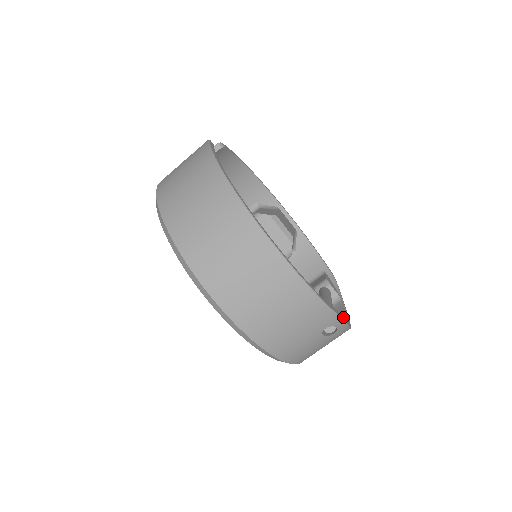
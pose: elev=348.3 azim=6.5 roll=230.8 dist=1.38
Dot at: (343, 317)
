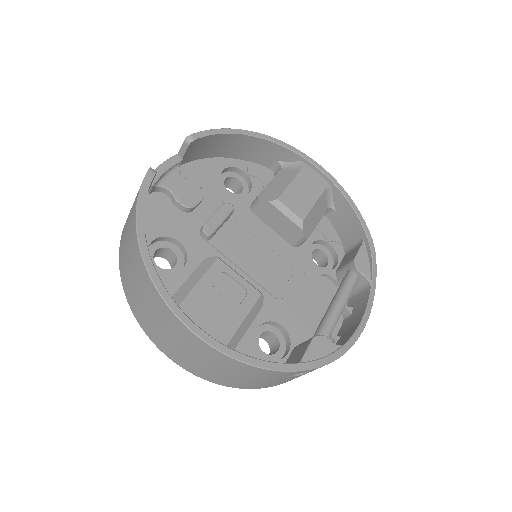
Dot at: (313, 363)
